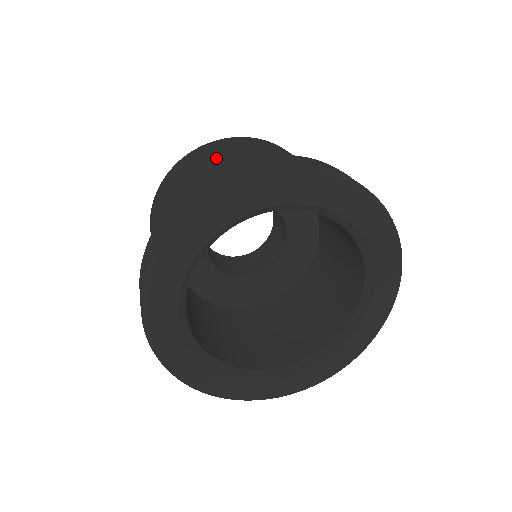
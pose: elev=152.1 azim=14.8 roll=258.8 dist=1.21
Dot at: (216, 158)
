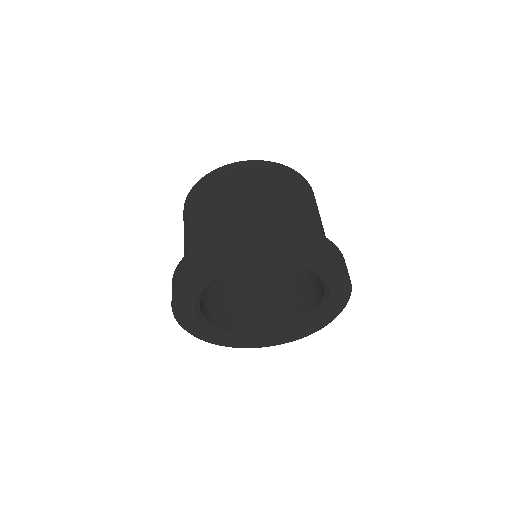
Dot at: (290, 194)
